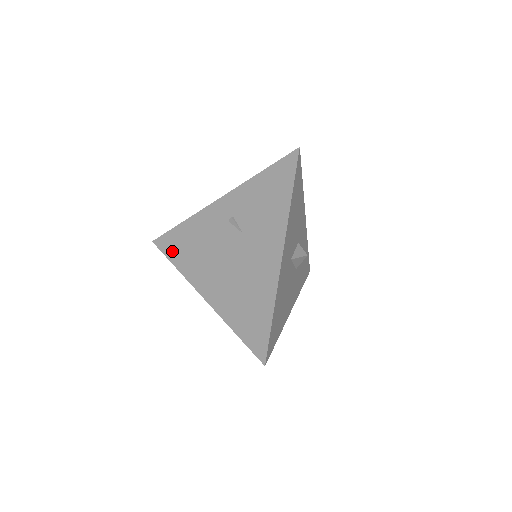
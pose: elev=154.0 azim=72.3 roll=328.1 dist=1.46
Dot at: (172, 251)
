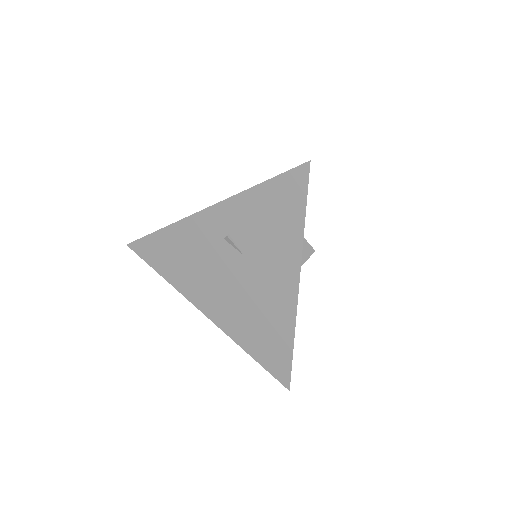
Dot at: (156, 261)
